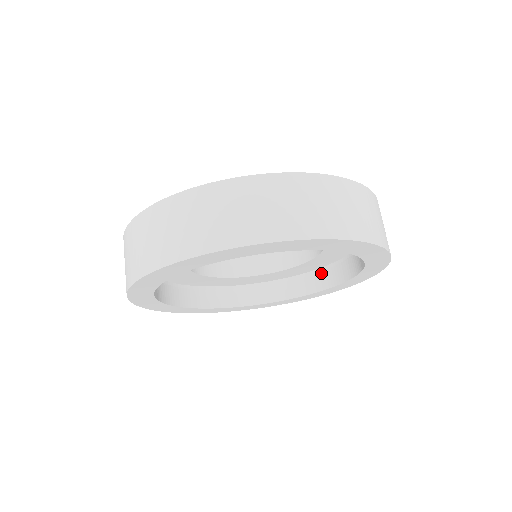
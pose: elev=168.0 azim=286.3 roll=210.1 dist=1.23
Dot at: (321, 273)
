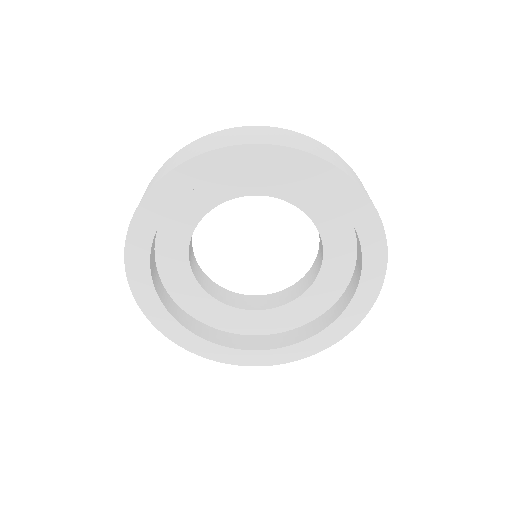
Dot at: (339, 300)
